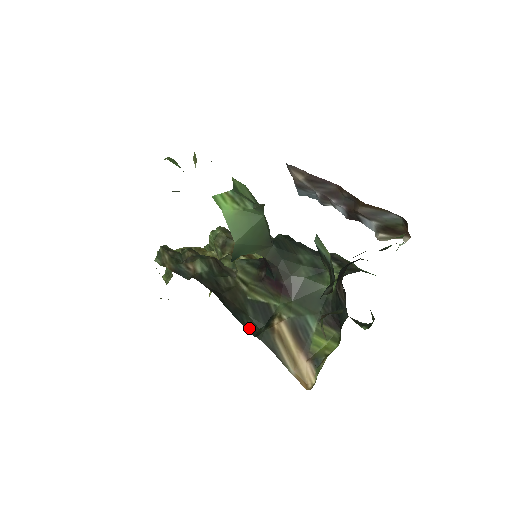
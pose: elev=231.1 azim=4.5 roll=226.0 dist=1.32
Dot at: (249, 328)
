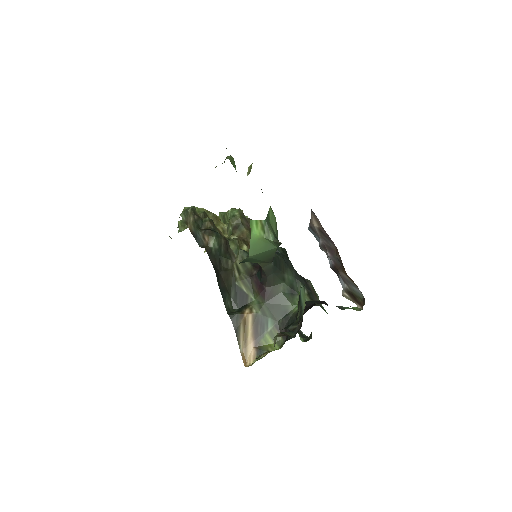
Dot at: (227, 306)
